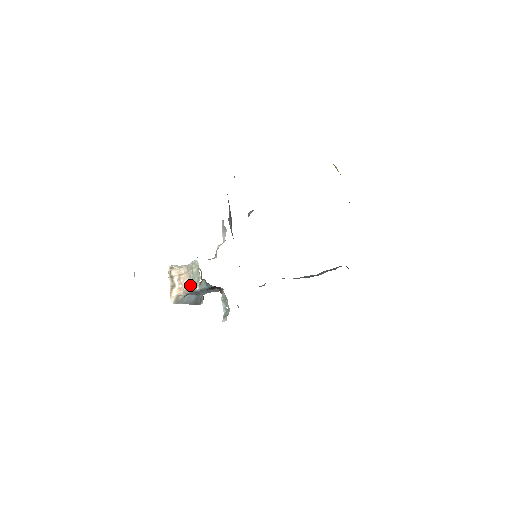
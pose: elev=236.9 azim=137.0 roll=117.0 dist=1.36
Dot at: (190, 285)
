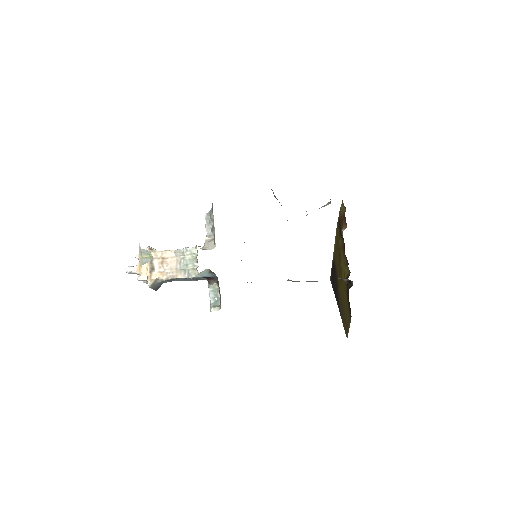
Dot at: (180, 271)
